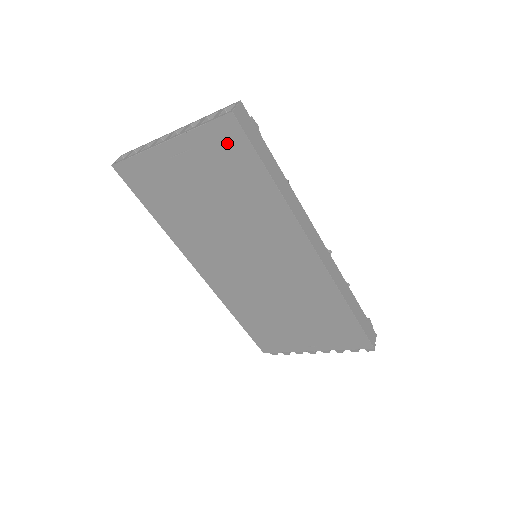
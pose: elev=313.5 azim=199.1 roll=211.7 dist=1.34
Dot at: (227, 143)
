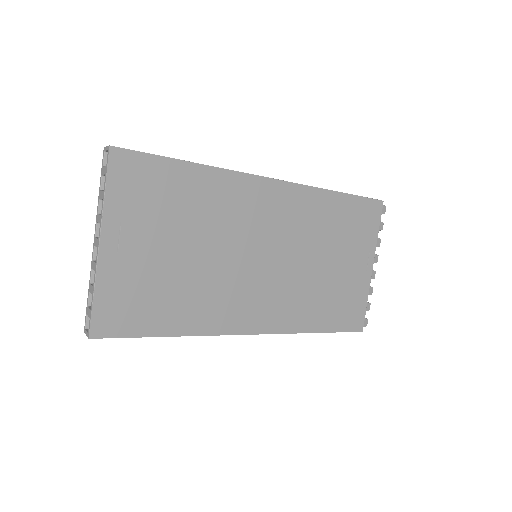
Dot at: (135, 177)
